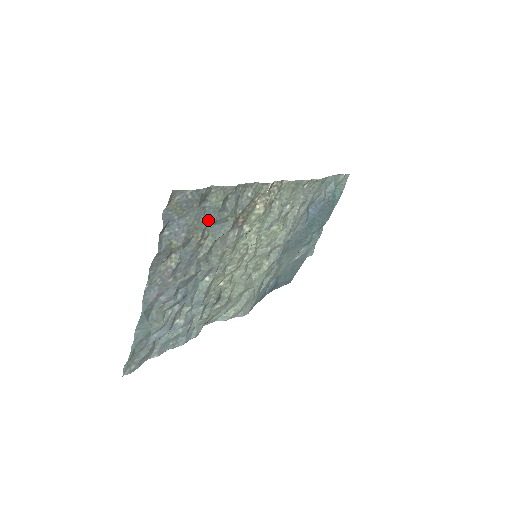
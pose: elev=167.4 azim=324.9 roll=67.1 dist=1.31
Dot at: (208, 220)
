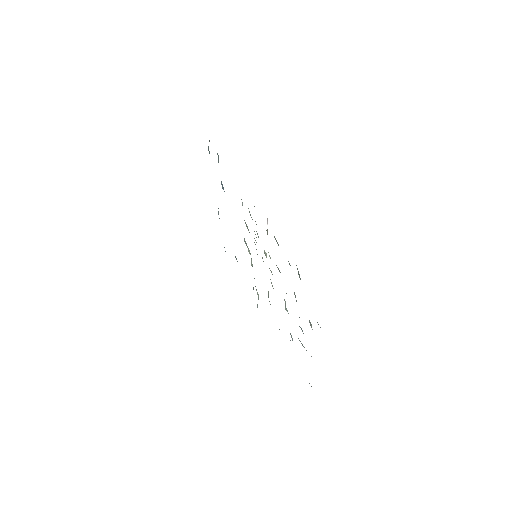
Dot at: occluded
